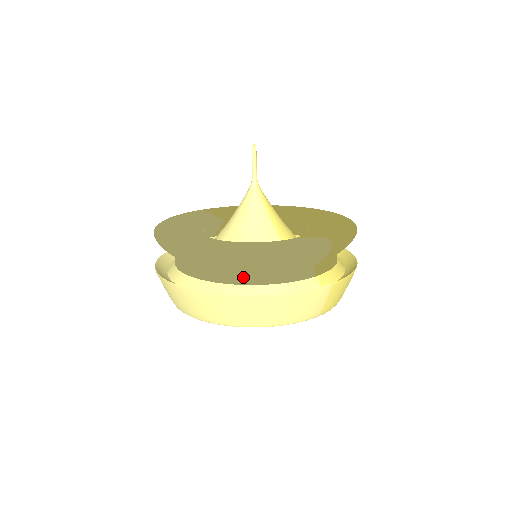
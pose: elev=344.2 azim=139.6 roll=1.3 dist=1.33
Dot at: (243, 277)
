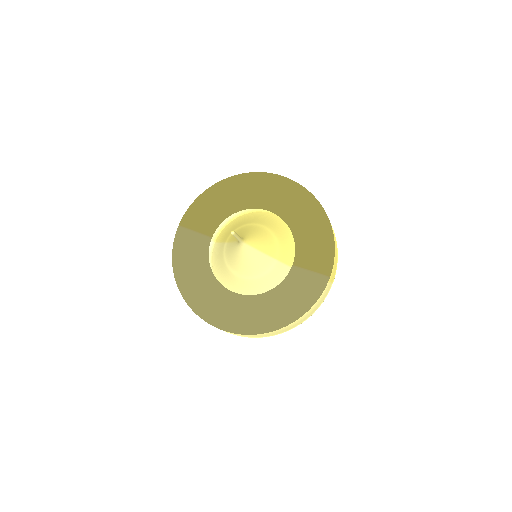
Dot at: occluded
